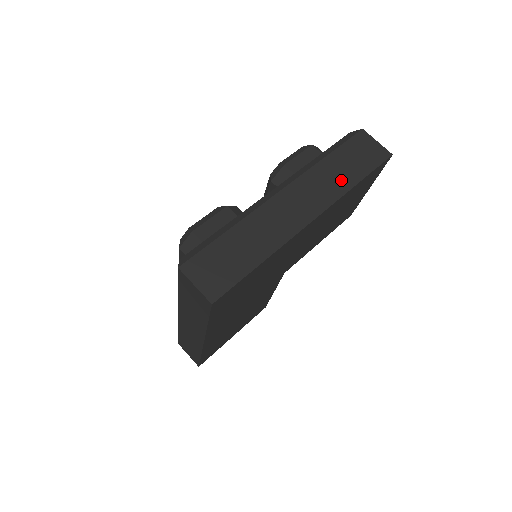
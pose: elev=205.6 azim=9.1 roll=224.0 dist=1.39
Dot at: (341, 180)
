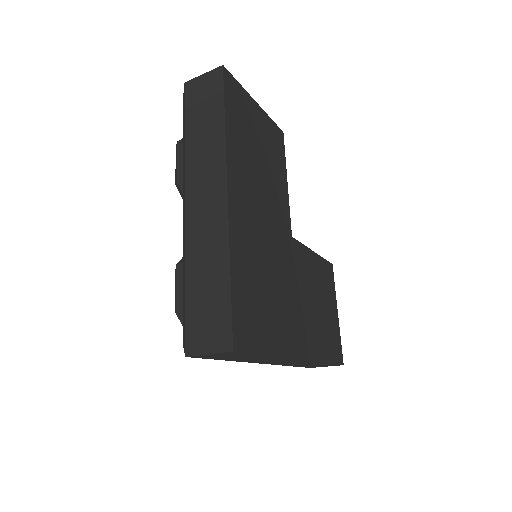
Dot at: (212, 138)
